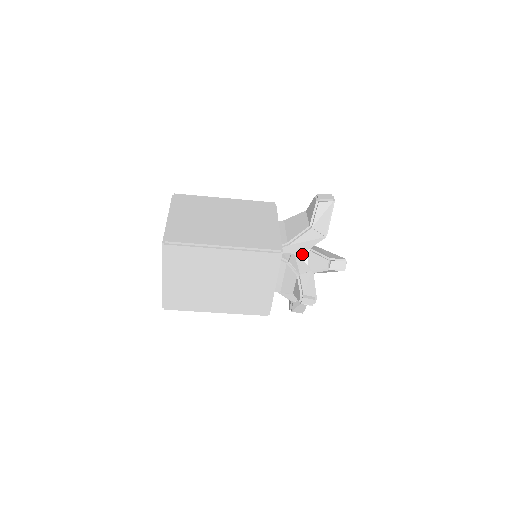
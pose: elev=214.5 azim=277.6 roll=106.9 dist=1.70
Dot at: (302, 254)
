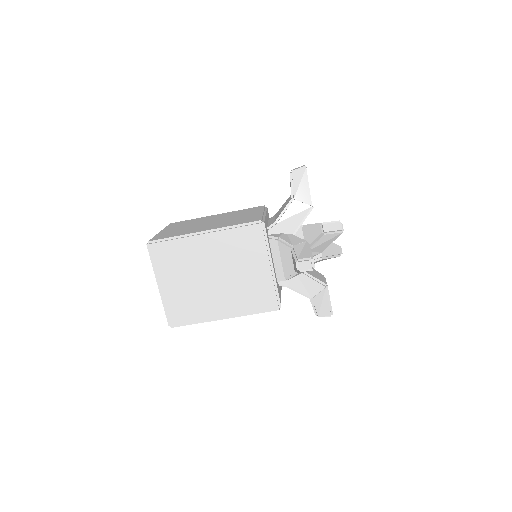
Dot at: (296, 233)
